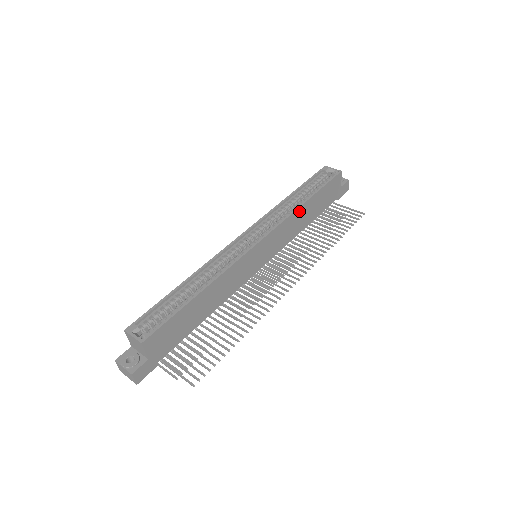
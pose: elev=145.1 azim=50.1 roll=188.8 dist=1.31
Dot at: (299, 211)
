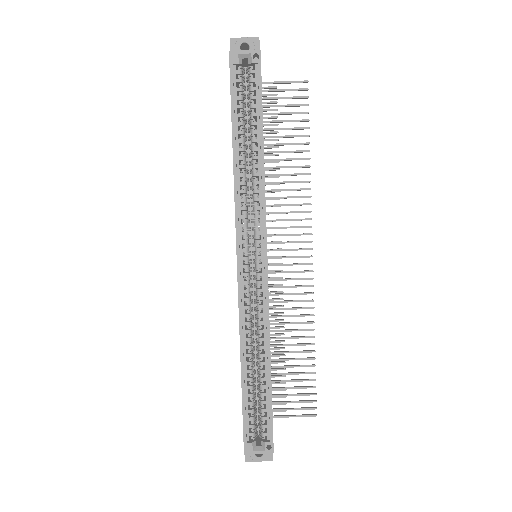
Dot at: (264, 169)
